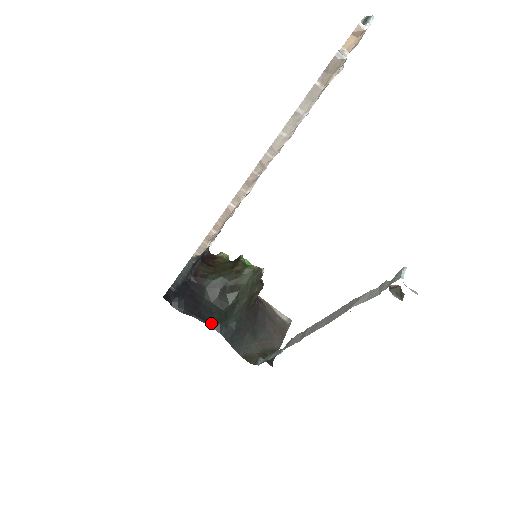
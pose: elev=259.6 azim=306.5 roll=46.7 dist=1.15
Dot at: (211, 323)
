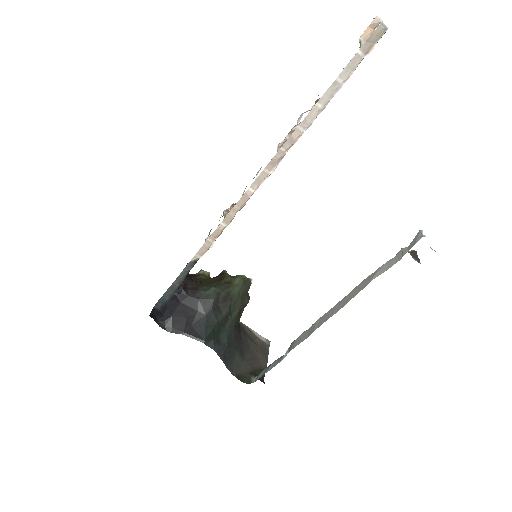
Dot at: (204, 339)
